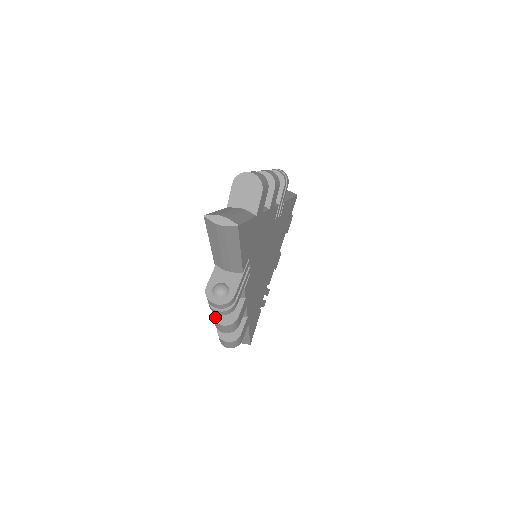
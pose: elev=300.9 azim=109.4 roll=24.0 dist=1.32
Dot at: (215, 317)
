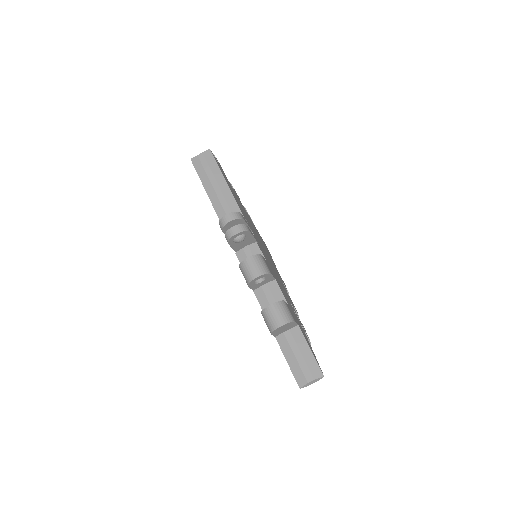
Dot at: occluded
